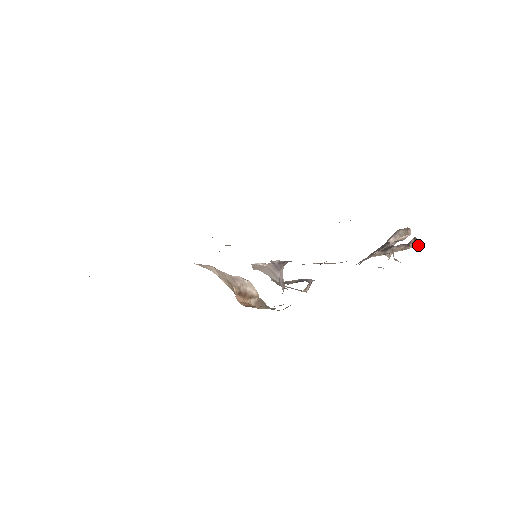
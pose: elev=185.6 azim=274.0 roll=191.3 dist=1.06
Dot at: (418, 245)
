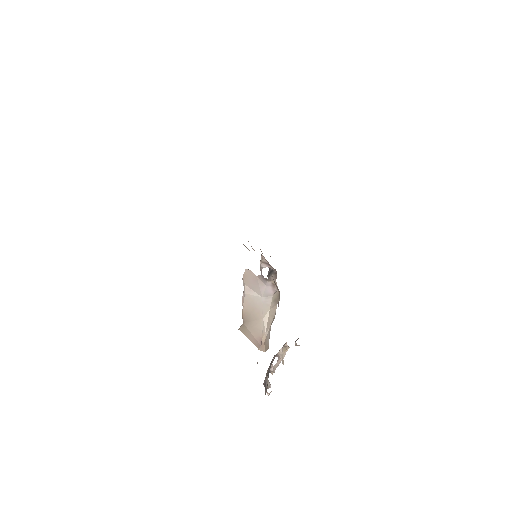
Dot at: occluded
